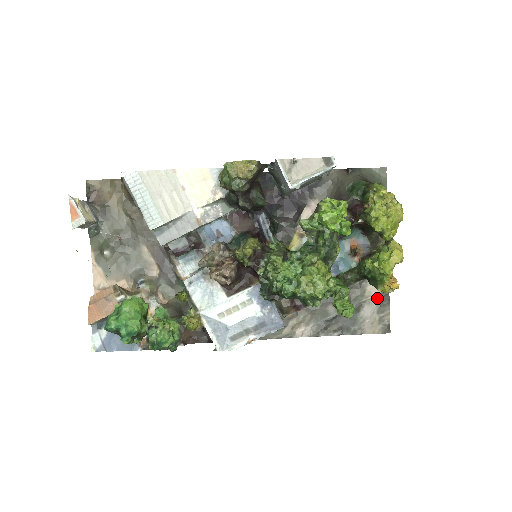
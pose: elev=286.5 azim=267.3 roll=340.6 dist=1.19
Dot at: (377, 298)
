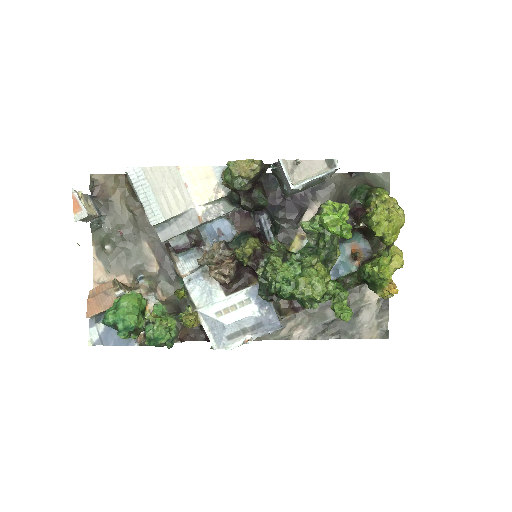
Dot at: (376, 303)
